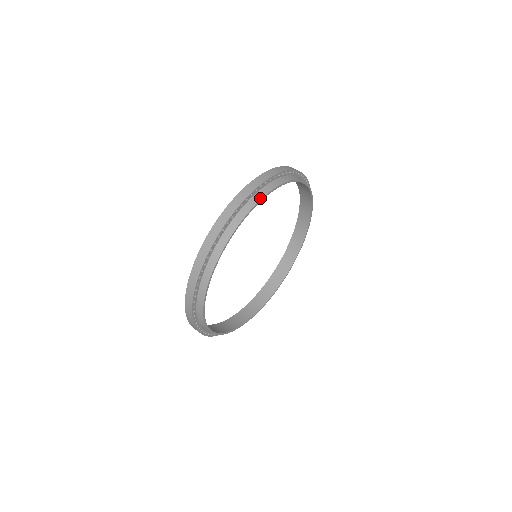
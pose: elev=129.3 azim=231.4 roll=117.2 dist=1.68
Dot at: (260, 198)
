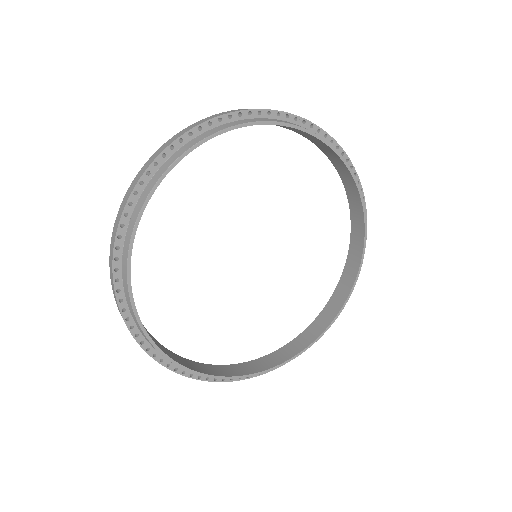
Dot at: (241, 123)
